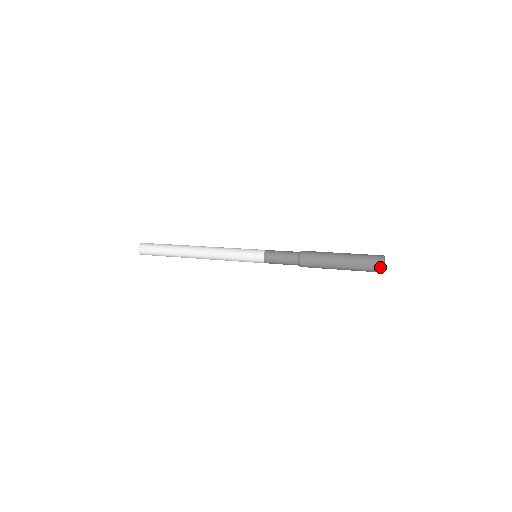
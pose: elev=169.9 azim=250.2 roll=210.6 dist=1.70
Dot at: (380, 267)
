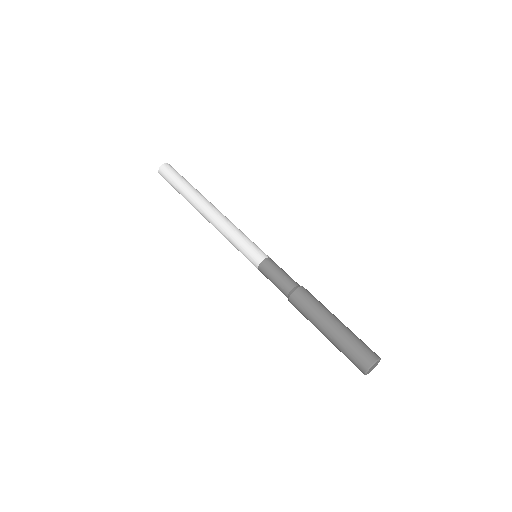
Dot at: (362, 372)
